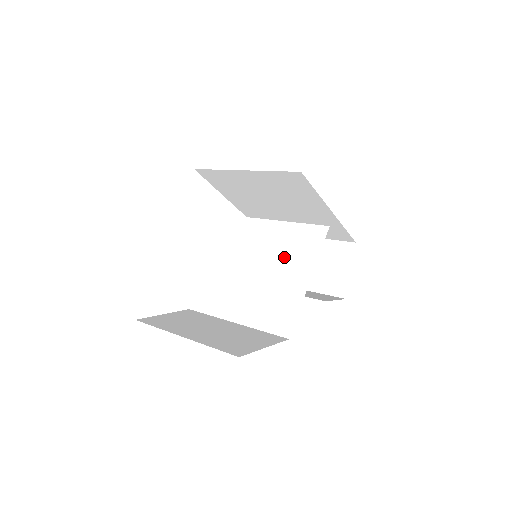
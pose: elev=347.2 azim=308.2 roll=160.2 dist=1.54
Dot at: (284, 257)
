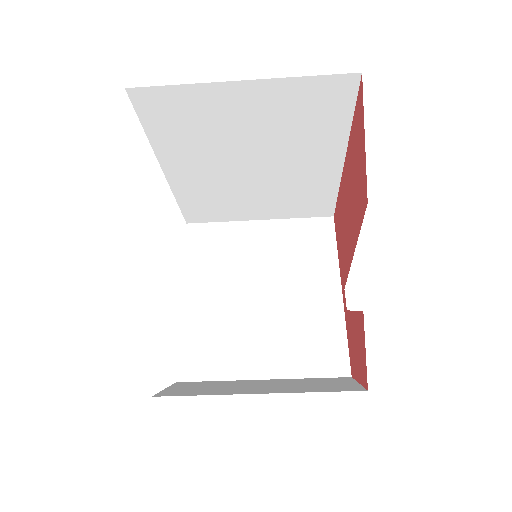
Dot at: occluded
